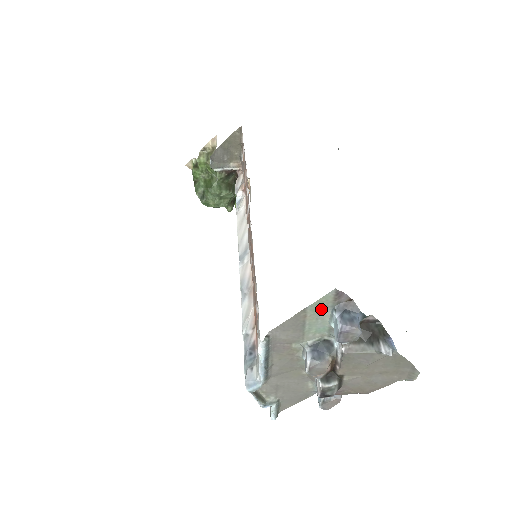
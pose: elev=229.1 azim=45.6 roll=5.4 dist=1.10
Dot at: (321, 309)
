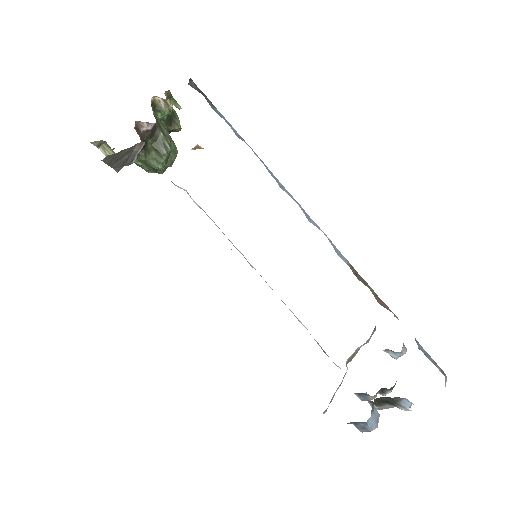
Dot at: occluded
